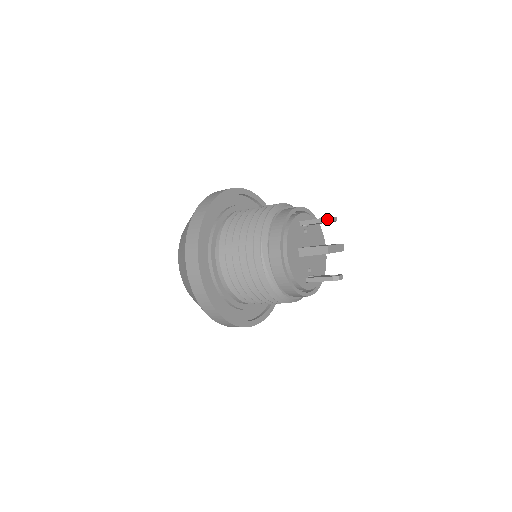
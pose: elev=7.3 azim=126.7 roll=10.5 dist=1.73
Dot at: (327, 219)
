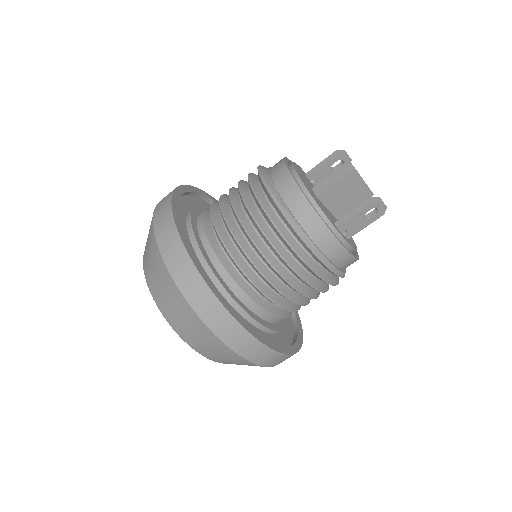
Dot at: (338, 151)
